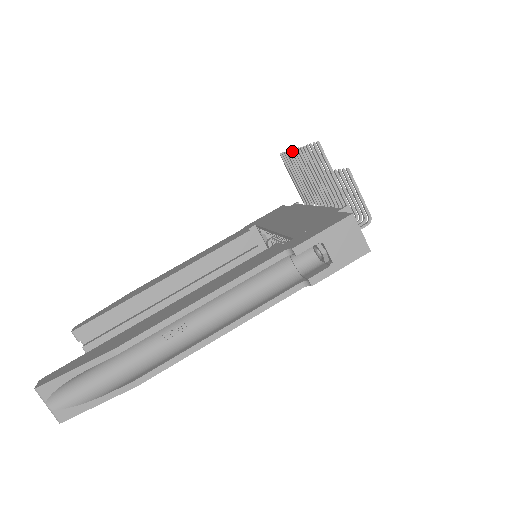
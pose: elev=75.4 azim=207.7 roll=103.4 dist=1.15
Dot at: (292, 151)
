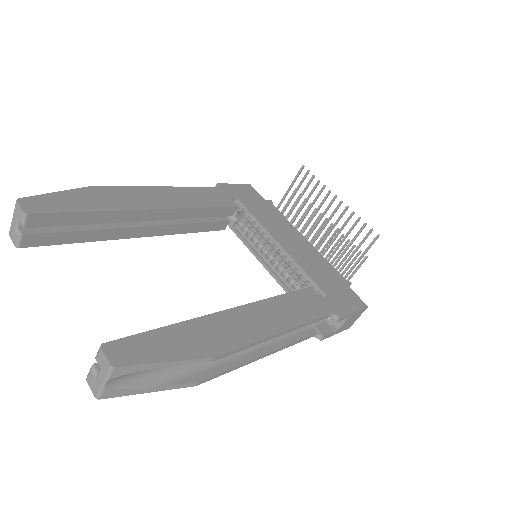
Dot at: (330, 192)
